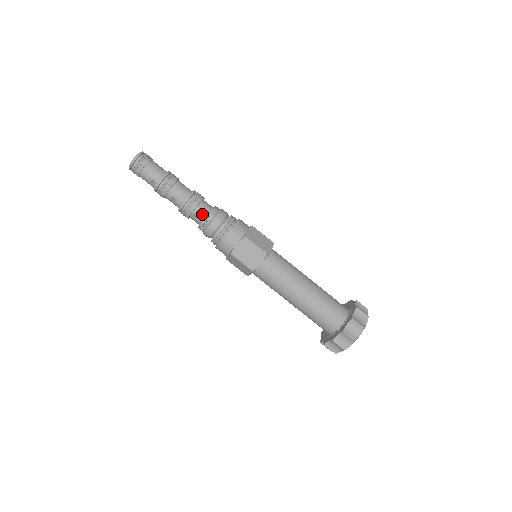
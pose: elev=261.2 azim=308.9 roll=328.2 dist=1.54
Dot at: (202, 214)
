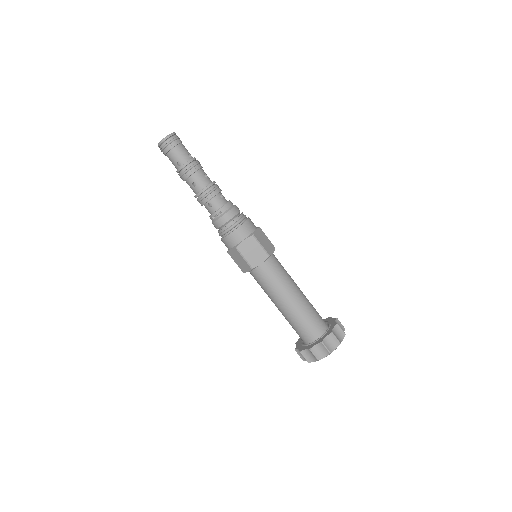
Dot at: (217, 204)
